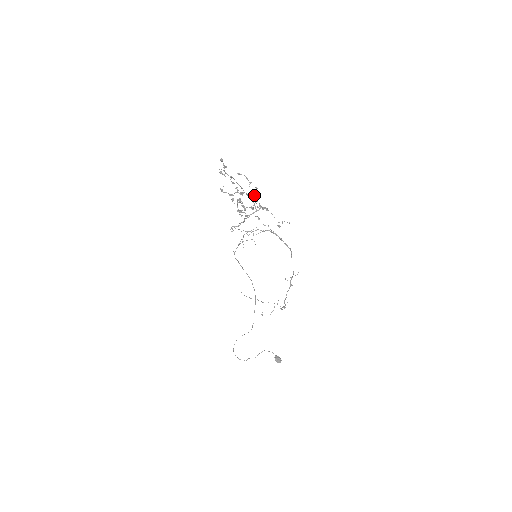
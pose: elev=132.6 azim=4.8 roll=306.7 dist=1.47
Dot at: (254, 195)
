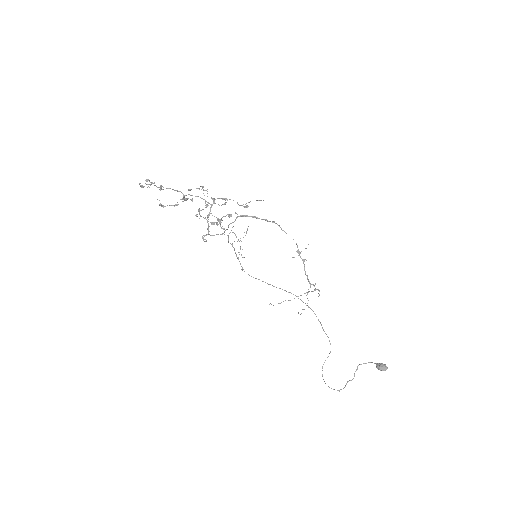
Dot at: occluded
